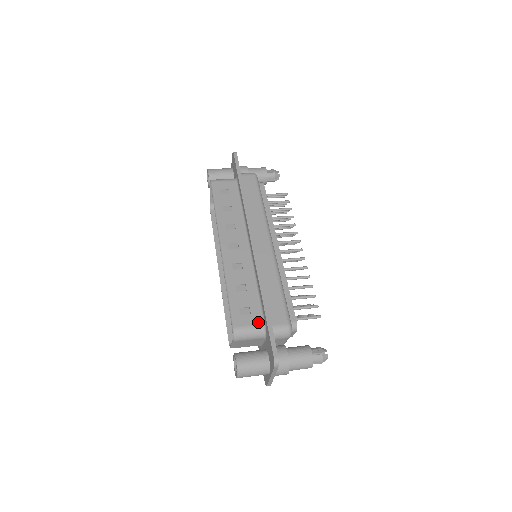
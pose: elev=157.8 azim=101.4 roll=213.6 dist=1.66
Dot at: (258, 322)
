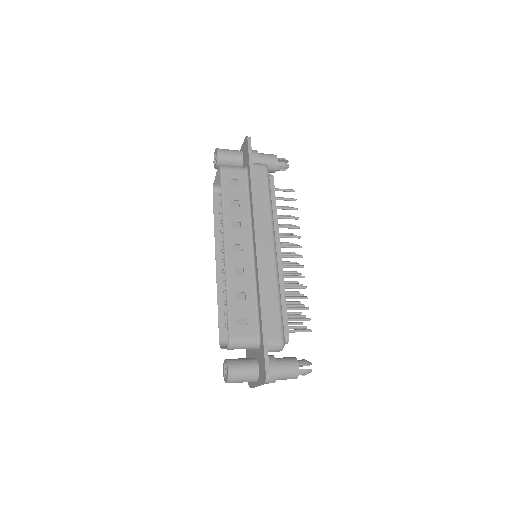
Dot at: (254, 334)
